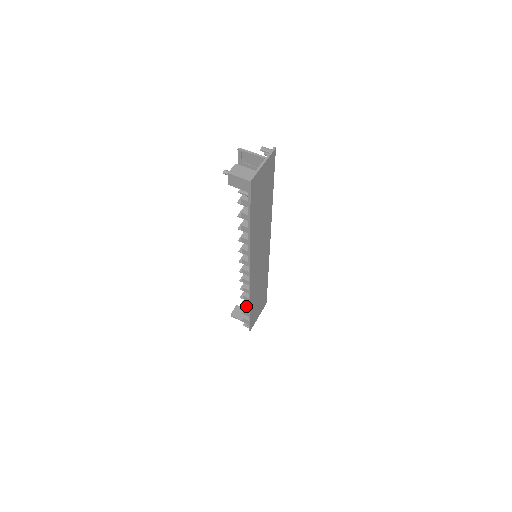
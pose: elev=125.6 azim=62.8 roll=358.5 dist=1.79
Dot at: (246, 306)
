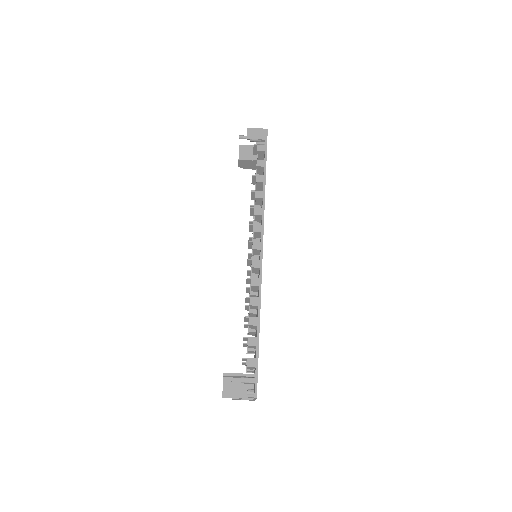
Dot at: occluded
